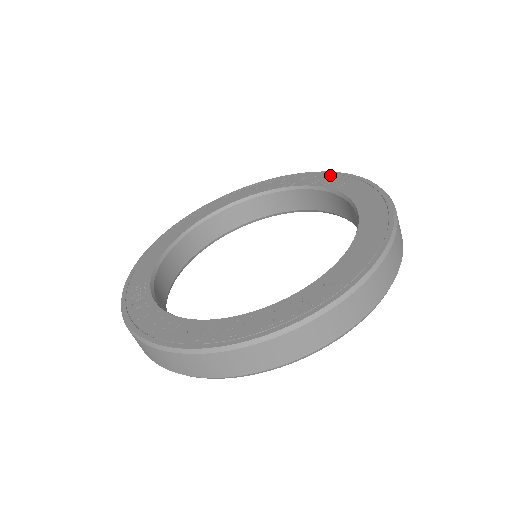
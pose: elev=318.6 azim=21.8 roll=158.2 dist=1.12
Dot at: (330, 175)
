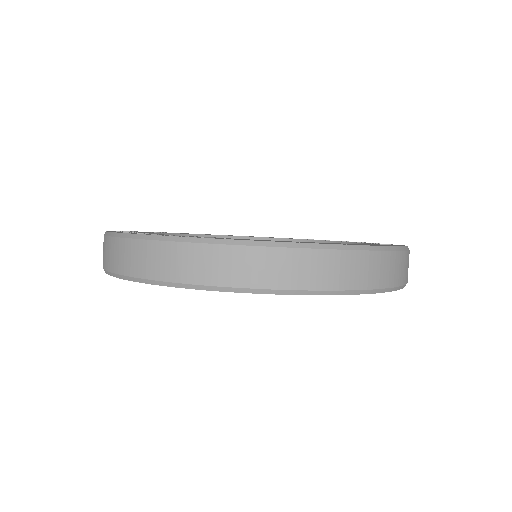
Dot at: (392, 244)
